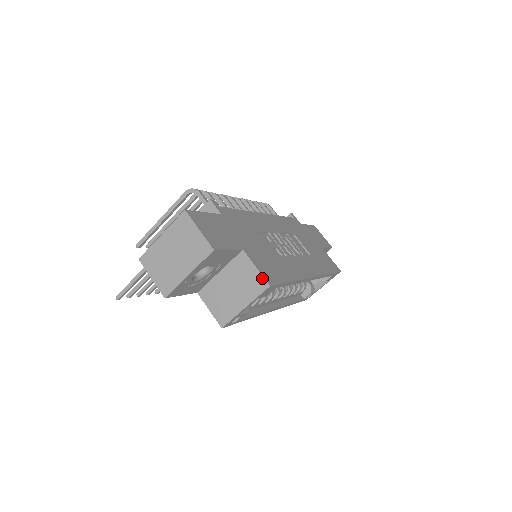
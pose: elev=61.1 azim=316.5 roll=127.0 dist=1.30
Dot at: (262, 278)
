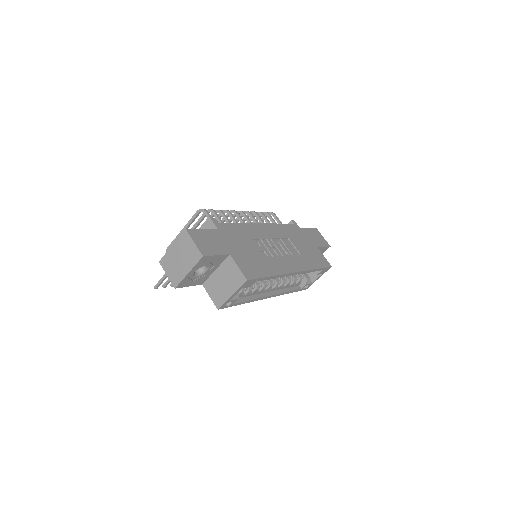
Dot at: (242, 274)
